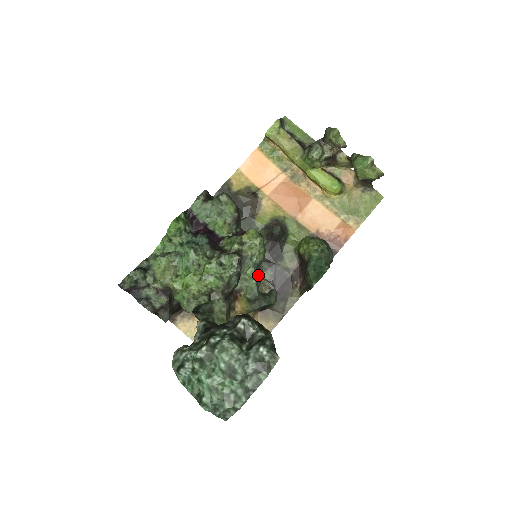
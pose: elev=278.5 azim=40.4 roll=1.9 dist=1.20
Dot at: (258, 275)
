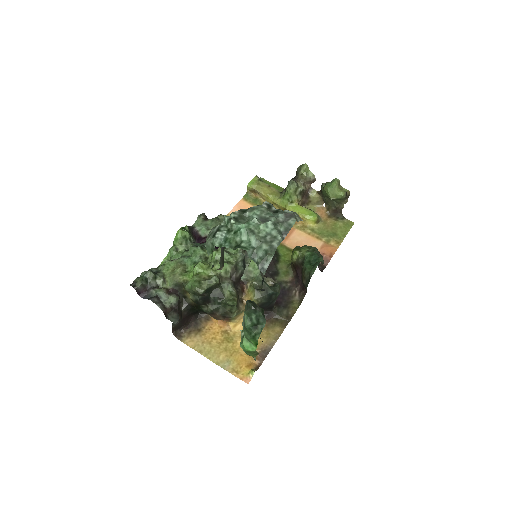
Dot at: occluded
